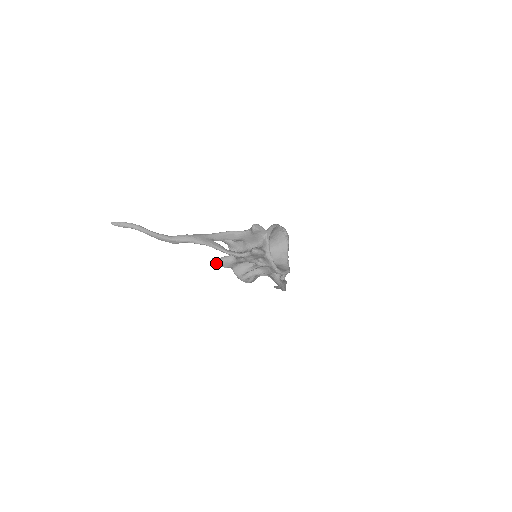
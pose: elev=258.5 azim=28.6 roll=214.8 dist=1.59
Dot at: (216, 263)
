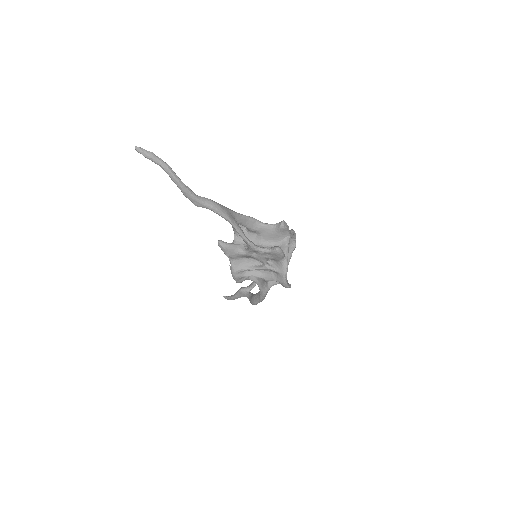
Dot at: (221, 247)
